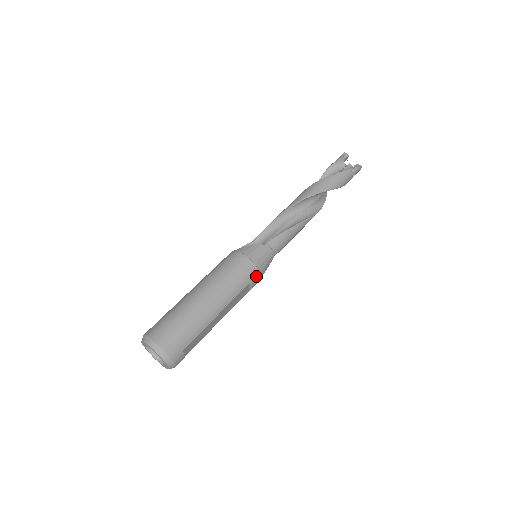
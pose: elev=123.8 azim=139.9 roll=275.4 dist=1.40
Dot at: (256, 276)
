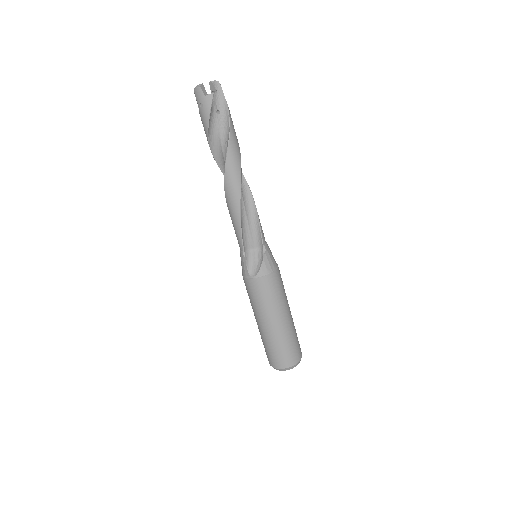
Dot at: occluded
